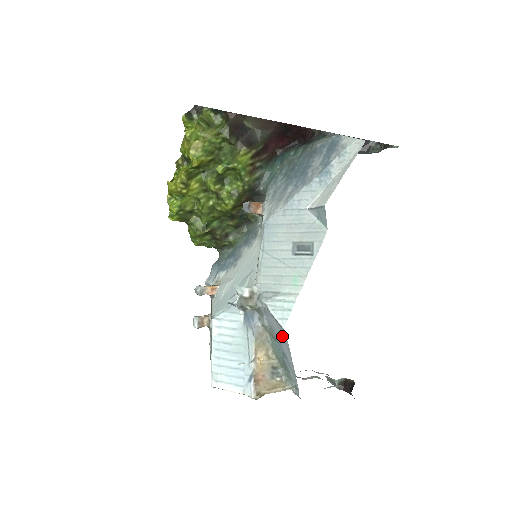
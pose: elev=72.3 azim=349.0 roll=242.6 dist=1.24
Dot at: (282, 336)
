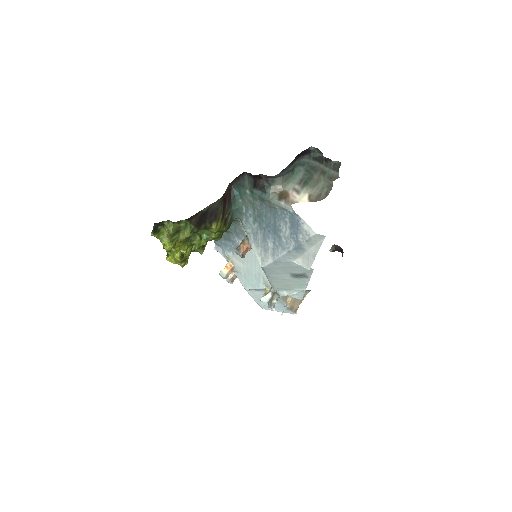
Dot at: occluded
